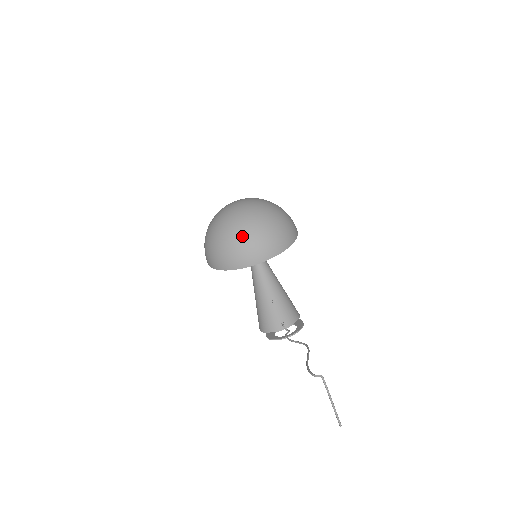
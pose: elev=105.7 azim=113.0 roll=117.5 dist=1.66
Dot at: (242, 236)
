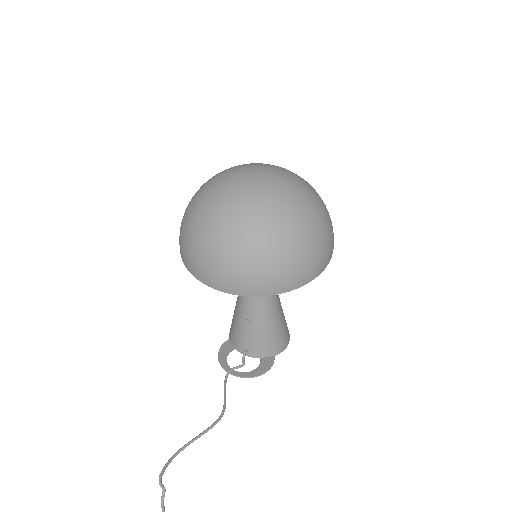
Dot at: (209, 238)
